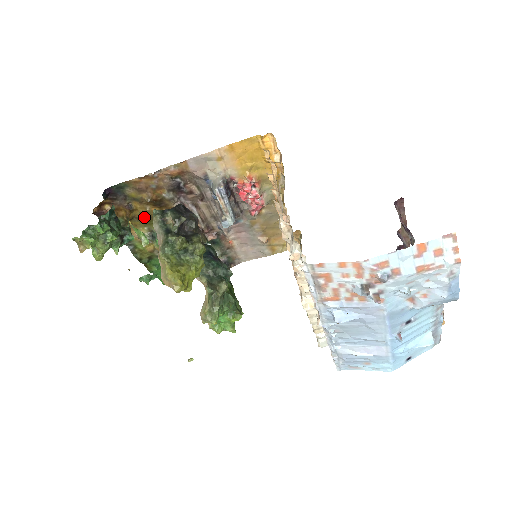
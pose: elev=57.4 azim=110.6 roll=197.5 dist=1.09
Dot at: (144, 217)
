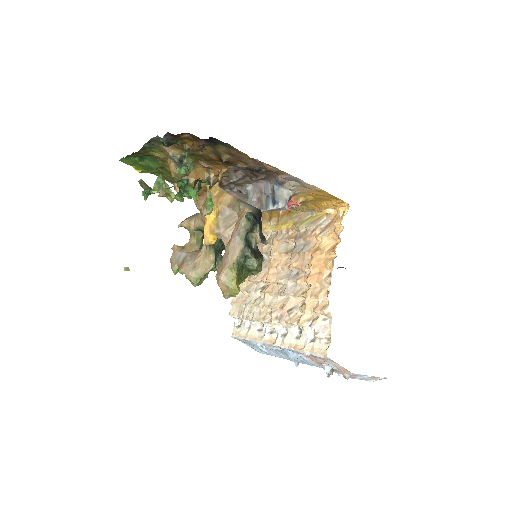
Dot at: (197, 152)
